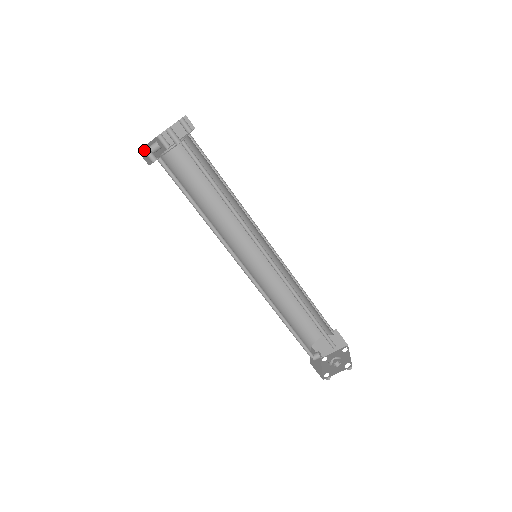
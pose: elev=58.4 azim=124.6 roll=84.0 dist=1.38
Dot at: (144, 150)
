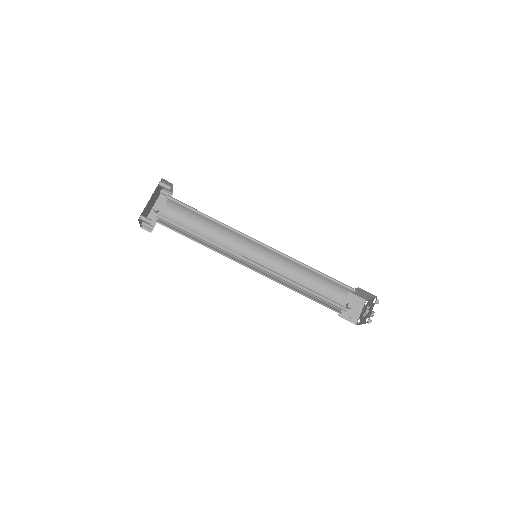
Dot at: (143, 226)
